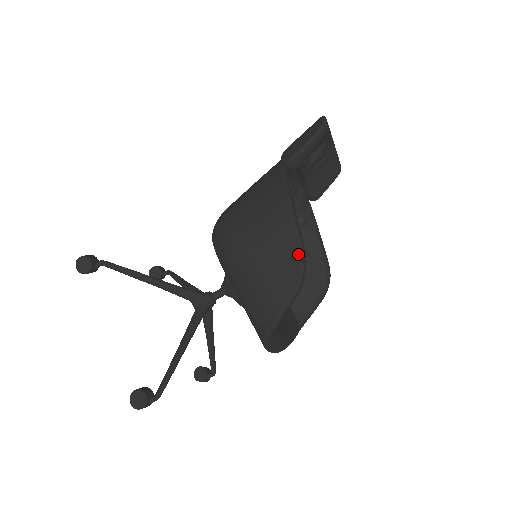
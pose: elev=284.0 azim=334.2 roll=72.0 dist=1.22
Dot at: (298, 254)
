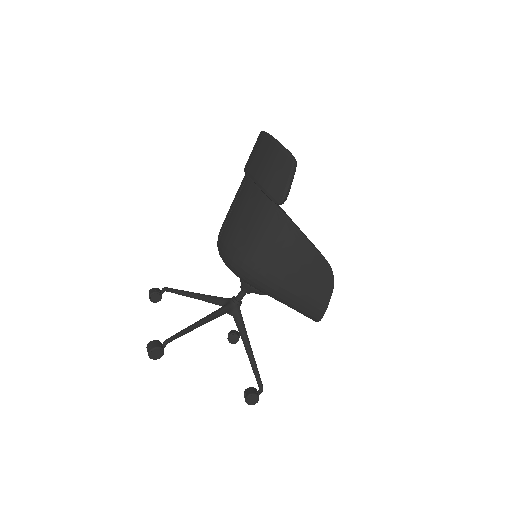
Dot at: (325, 266)
